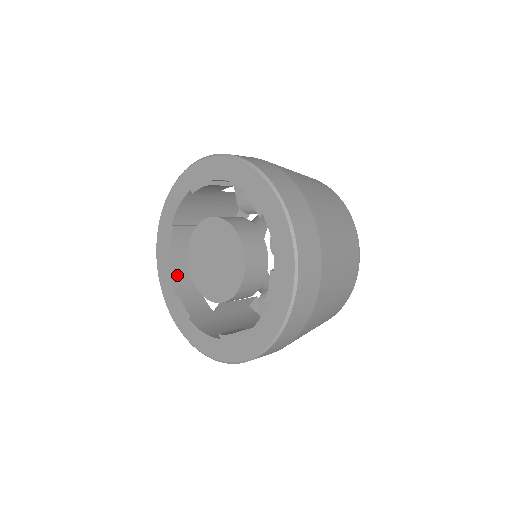
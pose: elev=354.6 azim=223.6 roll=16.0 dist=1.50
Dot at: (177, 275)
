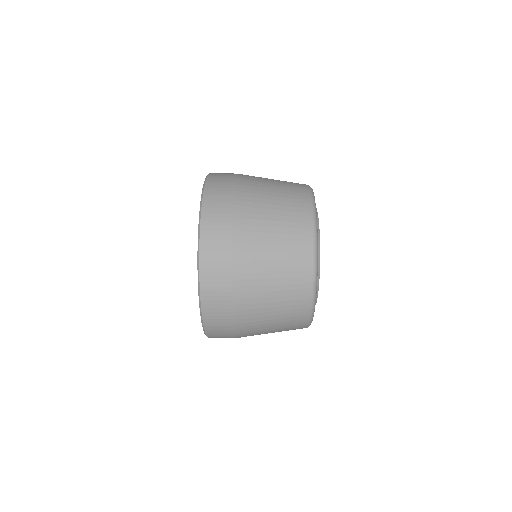
Dot at: occluded
